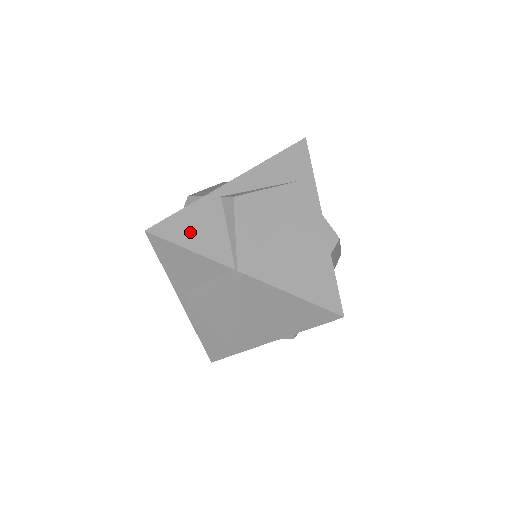
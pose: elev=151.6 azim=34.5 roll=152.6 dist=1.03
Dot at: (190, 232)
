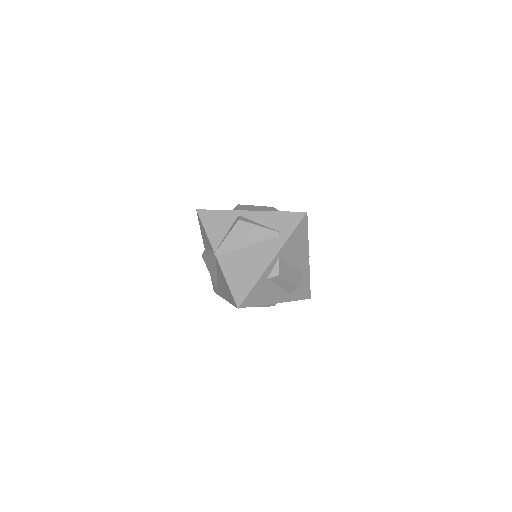
Dot at: (212, 223)
